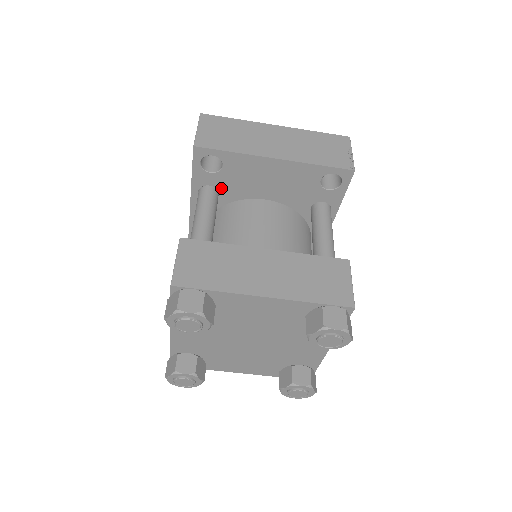
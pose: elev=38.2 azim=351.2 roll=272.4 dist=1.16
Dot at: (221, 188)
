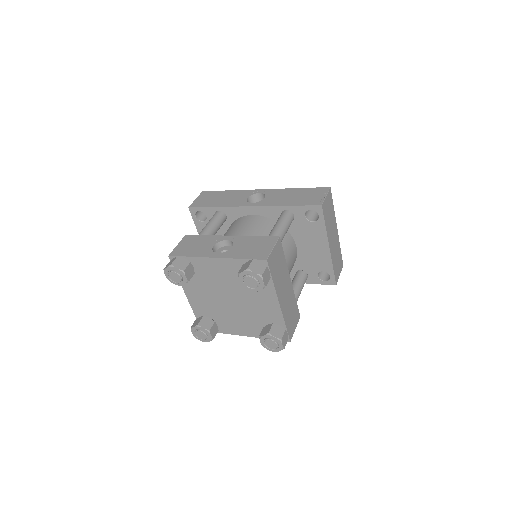
Dot at: (295, 222)
